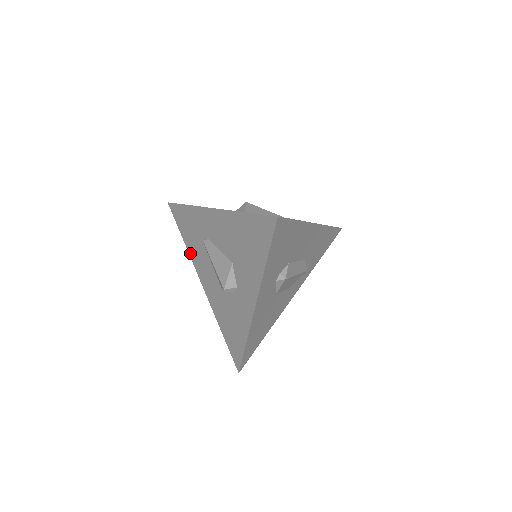
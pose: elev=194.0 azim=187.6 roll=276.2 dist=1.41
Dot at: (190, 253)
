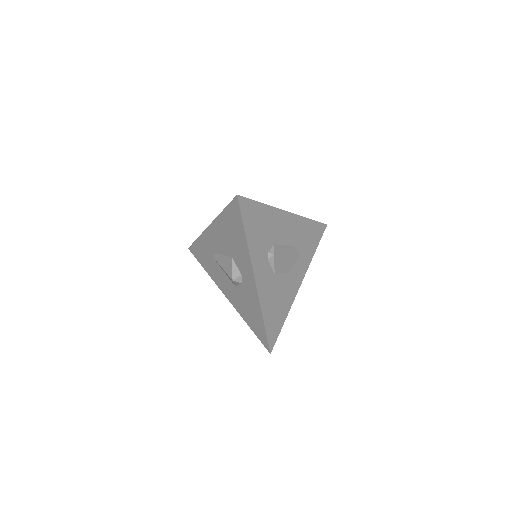
Dot at: (211, 277)
